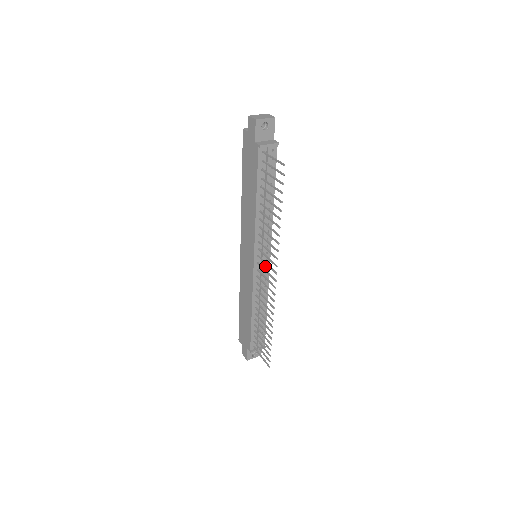
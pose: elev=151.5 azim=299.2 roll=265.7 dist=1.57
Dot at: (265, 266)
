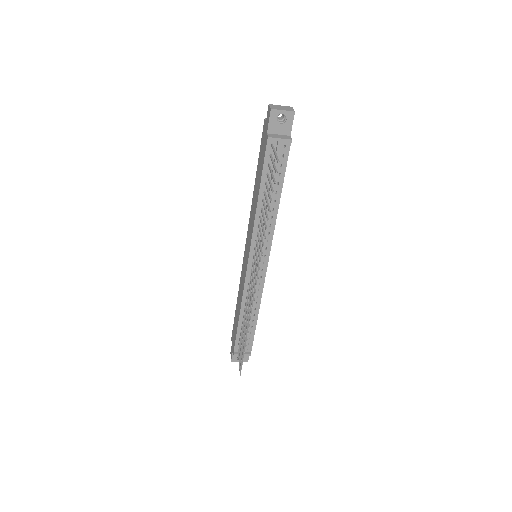
Dot at: (261, 269)
